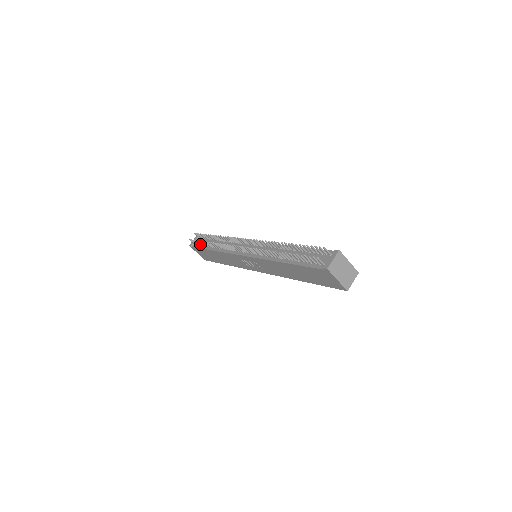
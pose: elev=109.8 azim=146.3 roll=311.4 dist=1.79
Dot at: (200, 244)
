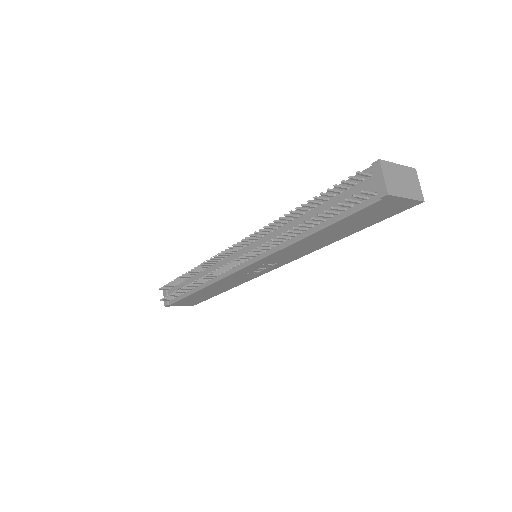
Dot at: (176, 295)
